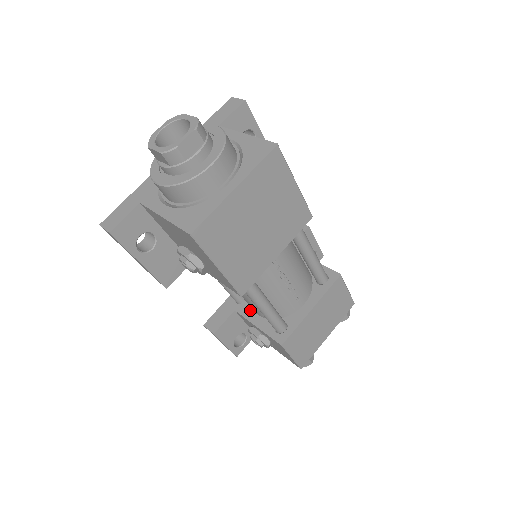
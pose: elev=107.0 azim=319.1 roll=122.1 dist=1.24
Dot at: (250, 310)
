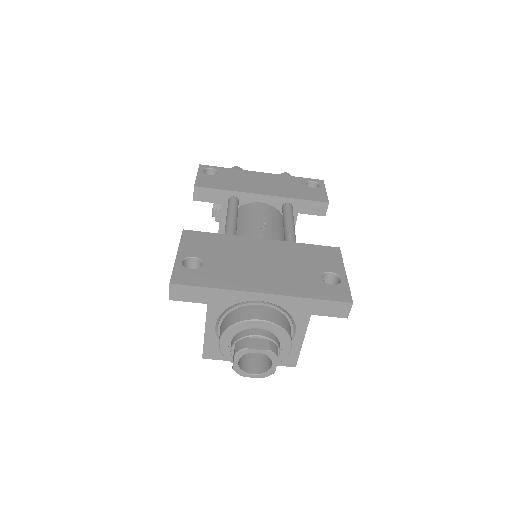
Dot at: occluded
